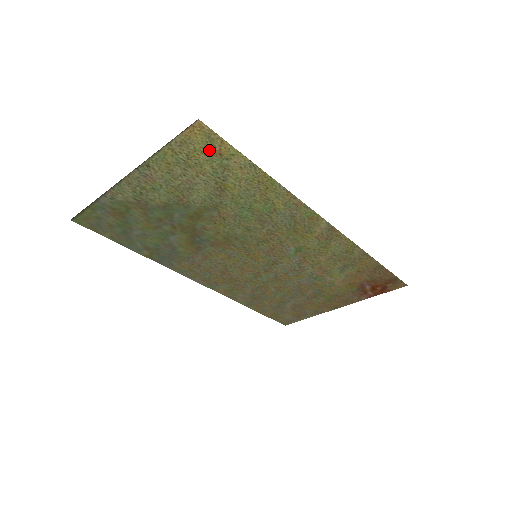
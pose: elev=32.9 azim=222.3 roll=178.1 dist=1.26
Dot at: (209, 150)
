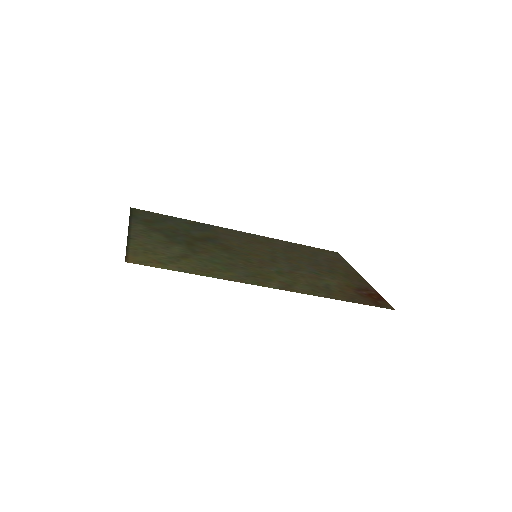
Dot at: (151, 260)
